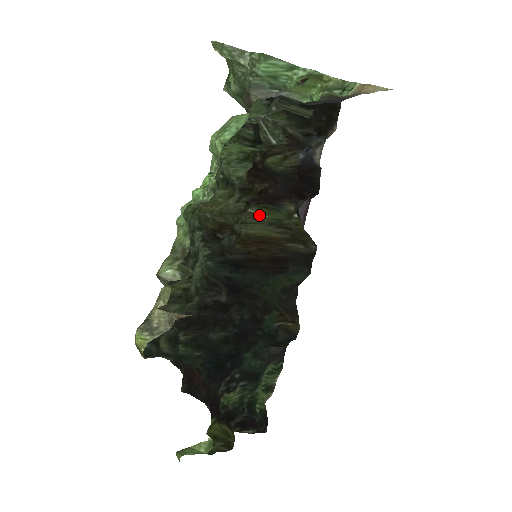
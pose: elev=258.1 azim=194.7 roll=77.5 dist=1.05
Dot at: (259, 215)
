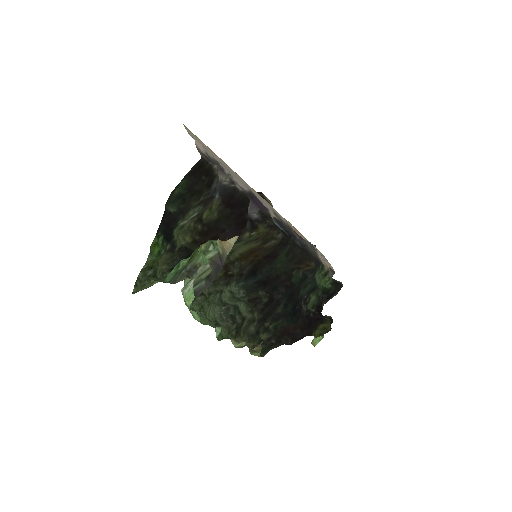
Dot at: (235, 245)
